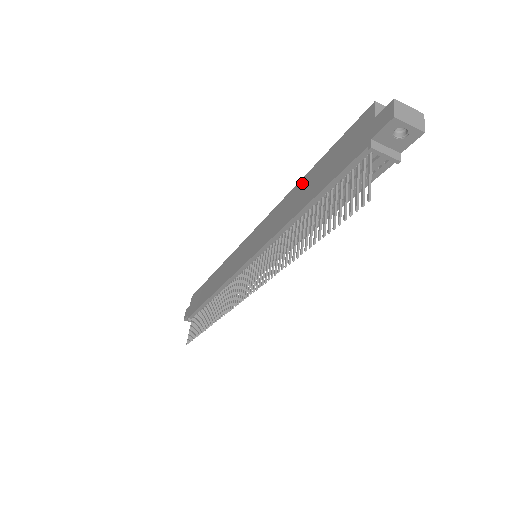
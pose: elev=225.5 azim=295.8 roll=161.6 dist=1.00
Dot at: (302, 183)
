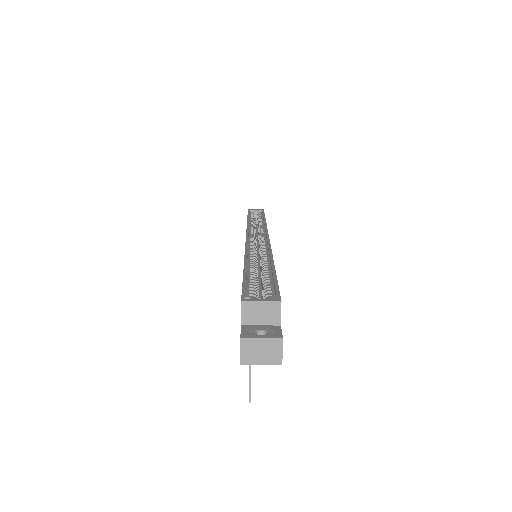
Dot at: occluded
